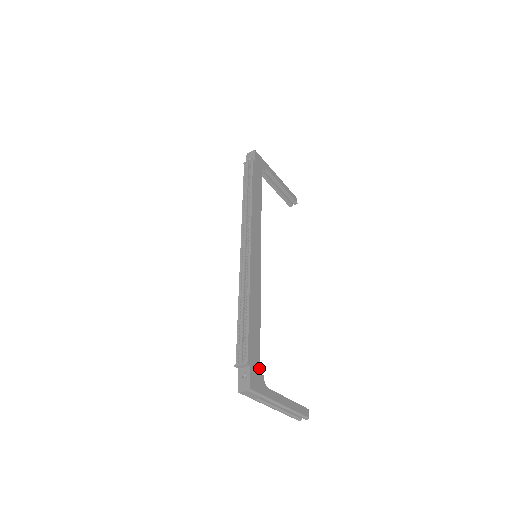
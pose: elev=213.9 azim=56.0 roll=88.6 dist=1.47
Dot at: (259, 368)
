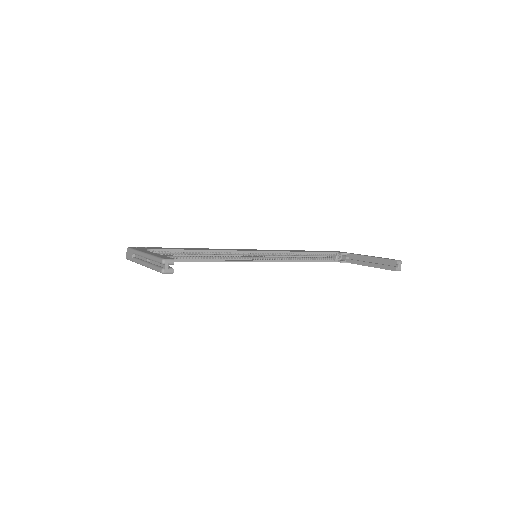
Dot at: (154, 249)
